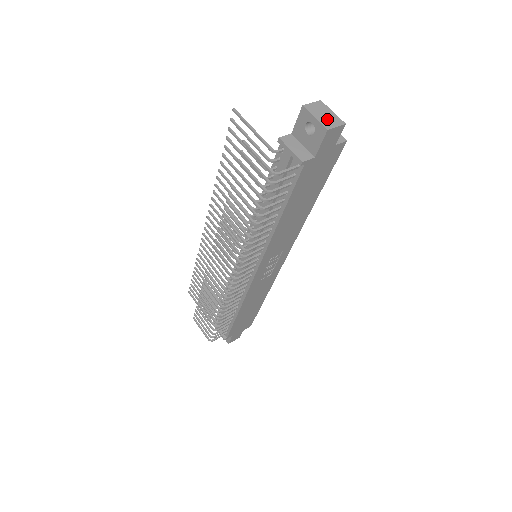
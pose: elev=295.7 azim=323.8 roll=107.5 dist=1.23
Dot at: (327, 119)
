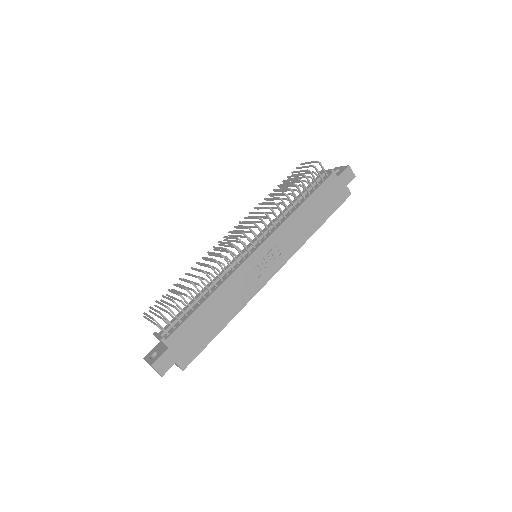
Dot at: occluded
